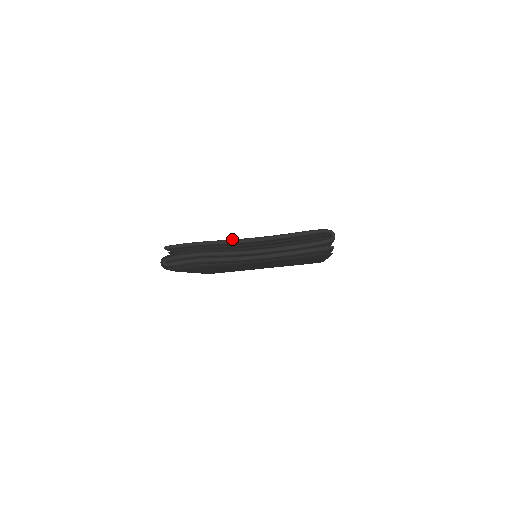
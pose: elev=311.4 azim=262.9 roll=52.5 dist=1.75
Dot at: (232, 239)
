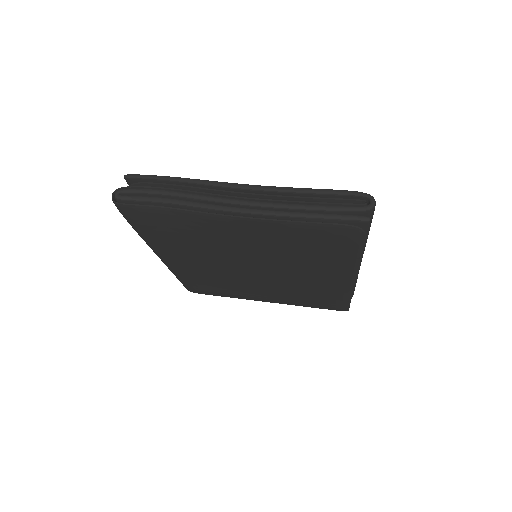
Dot at: occluded
